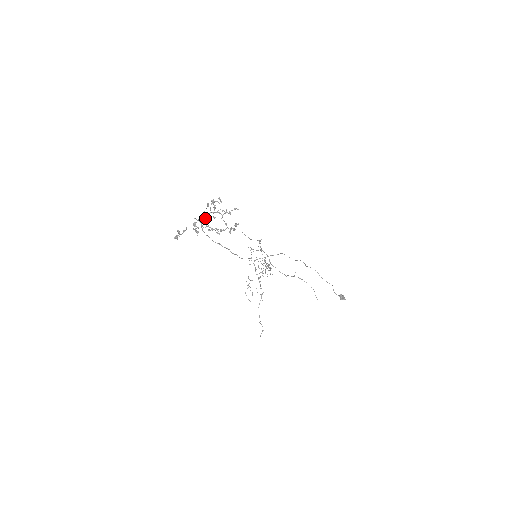
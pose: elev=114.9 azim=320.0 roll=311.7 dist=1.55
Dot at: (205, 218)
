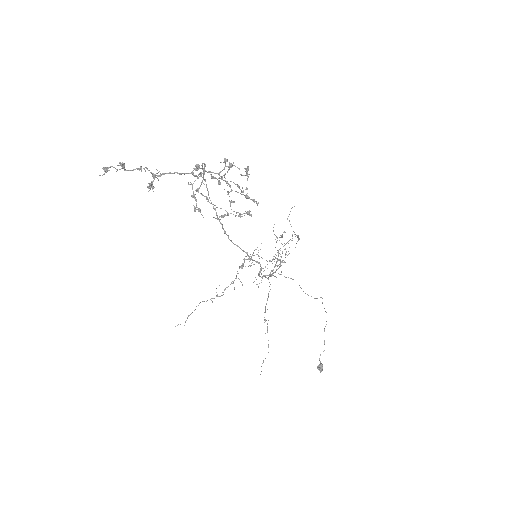
Dot at: (201, 174)
